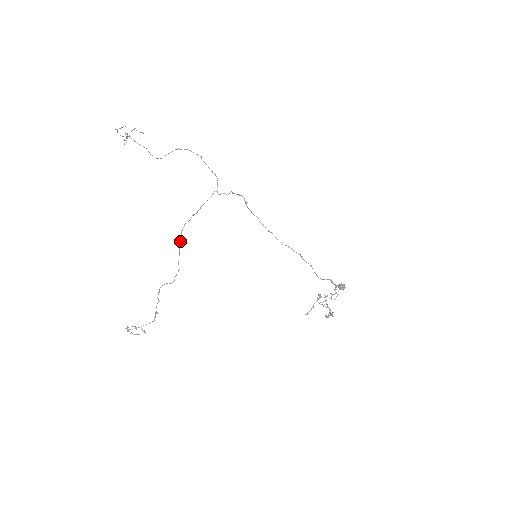
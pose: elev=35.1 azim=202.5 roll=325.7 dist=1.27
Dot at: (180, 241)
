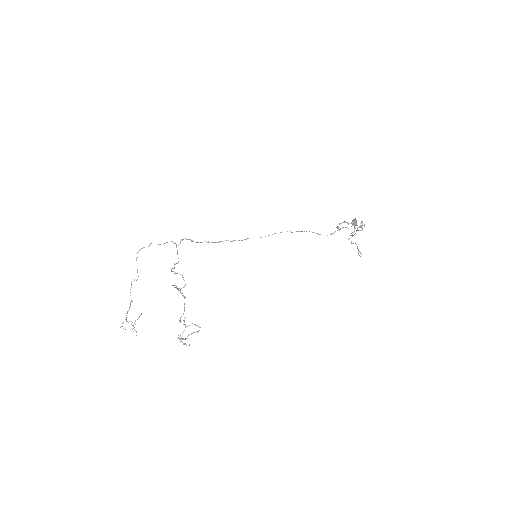
Dot at: occluded
